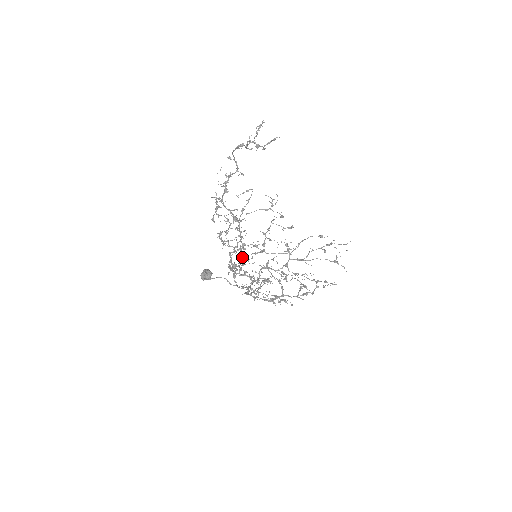
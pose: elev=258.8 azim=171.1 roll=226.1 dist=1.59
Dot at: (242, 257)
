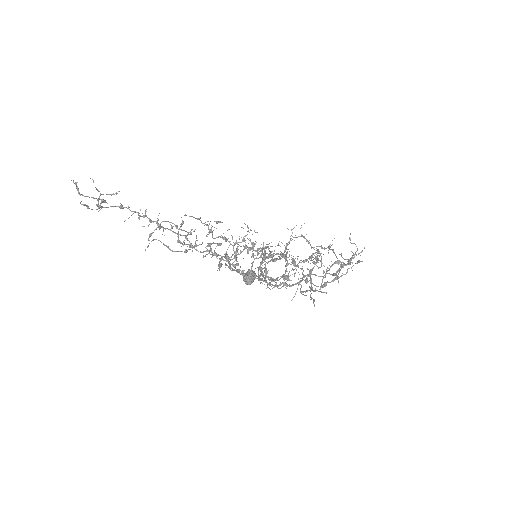
Dot at: (253, 257)
